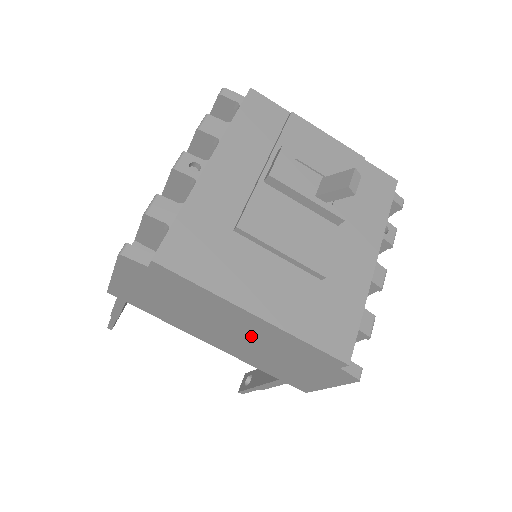
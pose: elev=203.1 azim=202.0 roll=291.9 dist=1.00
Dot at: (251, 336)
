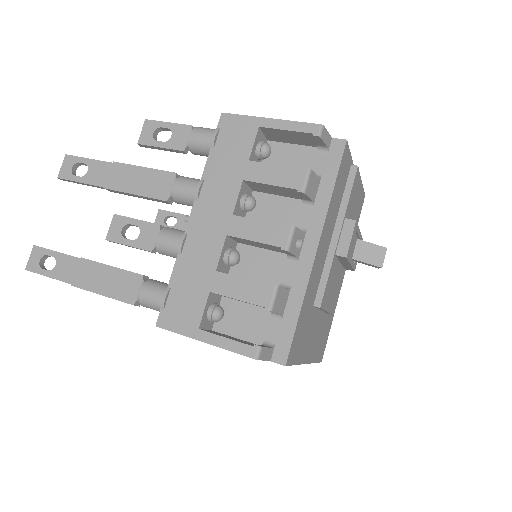
Dot at: occluded
